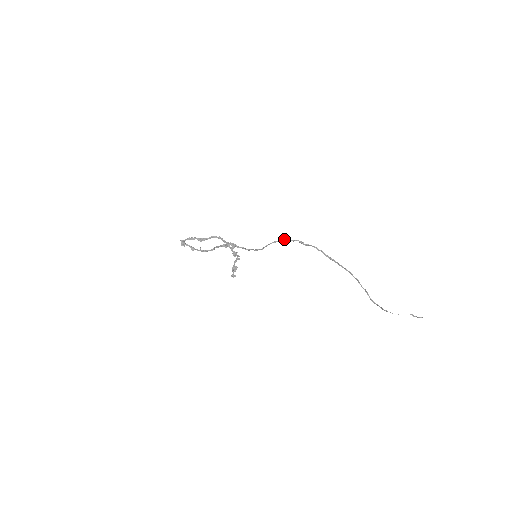
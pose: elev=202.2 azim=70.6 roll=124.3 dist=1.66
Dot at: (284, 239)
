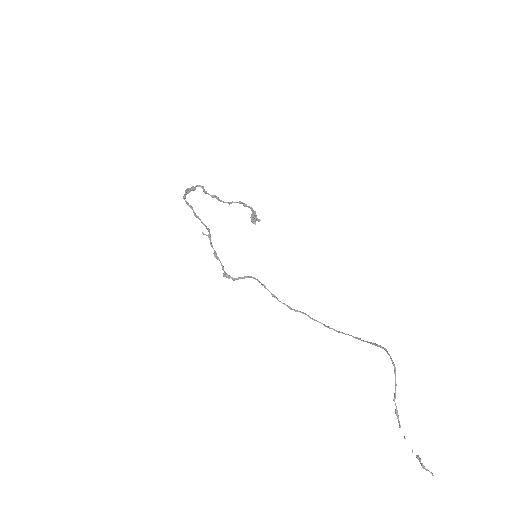
Dot at: (271, 293)
